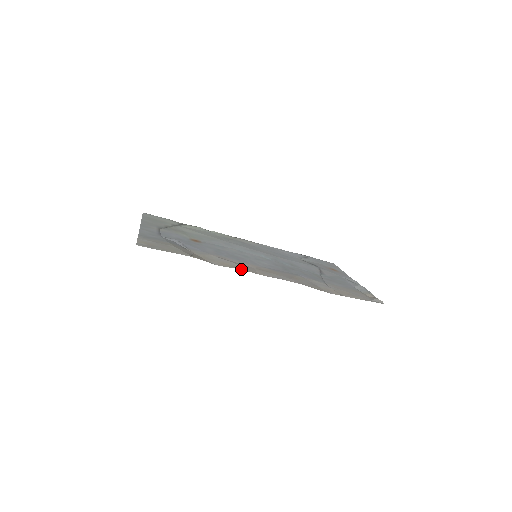
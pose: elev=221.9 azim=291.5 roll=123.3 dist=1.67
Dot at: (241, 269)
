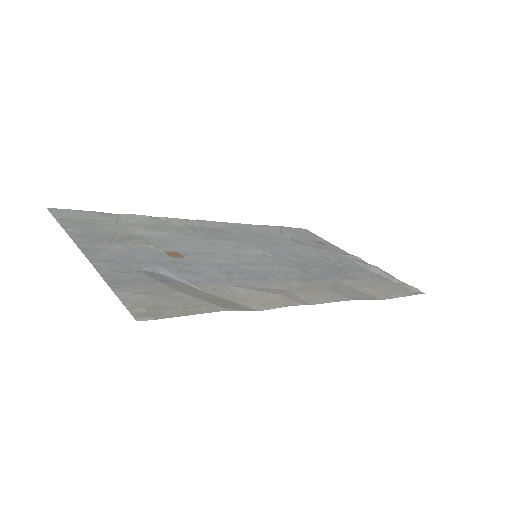
Dot at: (290, 304)
